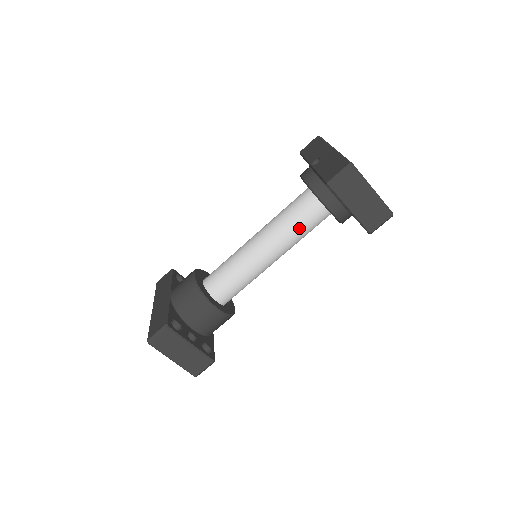
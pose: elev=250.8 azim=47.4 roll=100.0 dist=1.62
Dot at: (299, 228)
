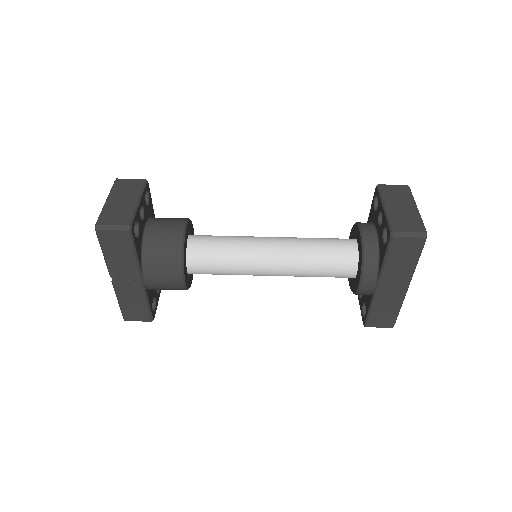
Dot at: (319, 243)
